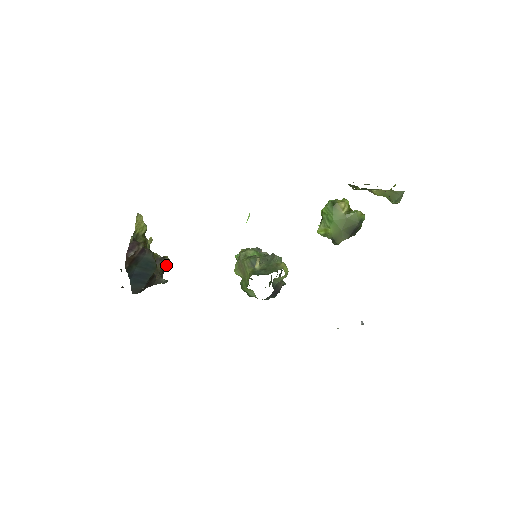
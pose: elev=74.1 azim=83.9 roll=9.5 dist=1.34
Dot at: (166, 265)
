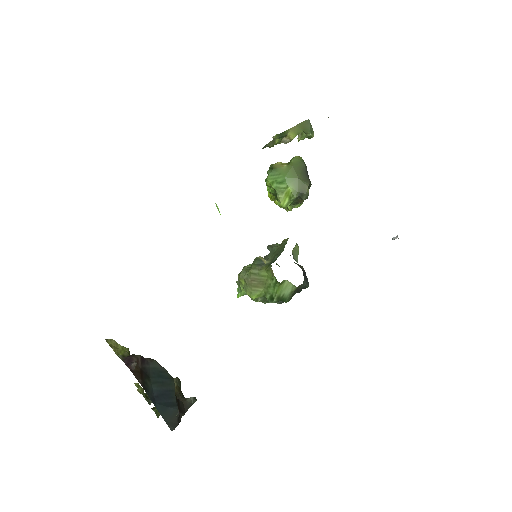
Dot at: (179, 387)
